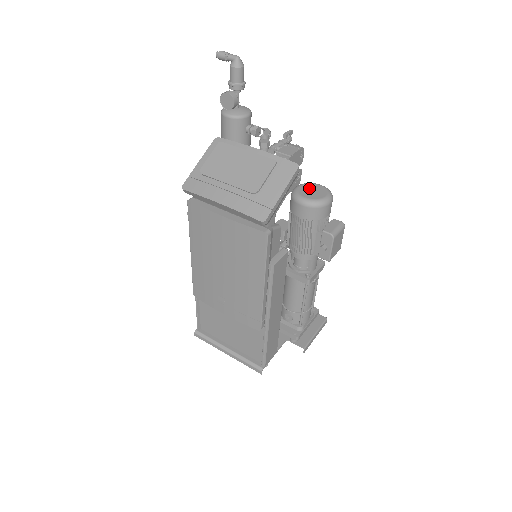
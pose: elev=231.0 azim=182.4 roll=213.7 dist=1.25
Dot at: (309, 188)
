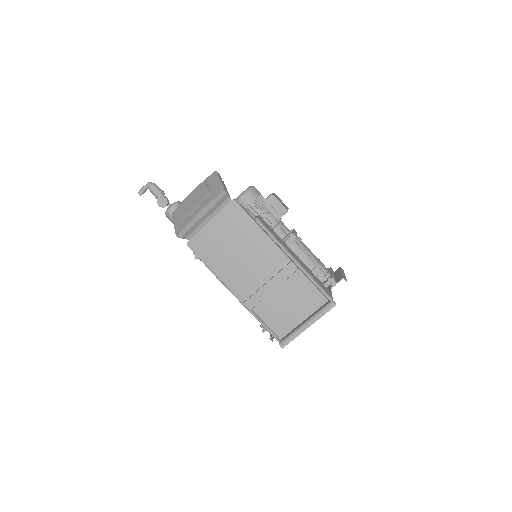
Dot at: occluded
